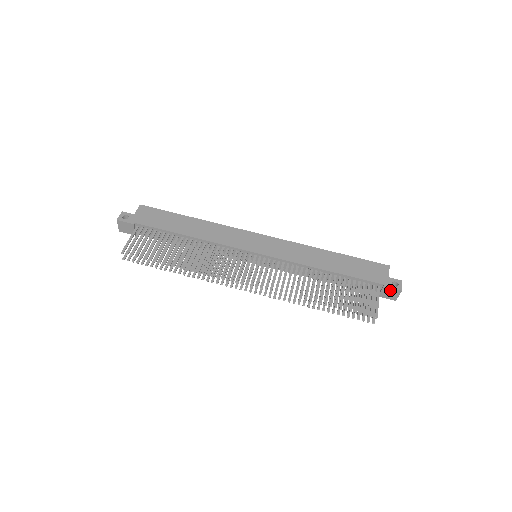
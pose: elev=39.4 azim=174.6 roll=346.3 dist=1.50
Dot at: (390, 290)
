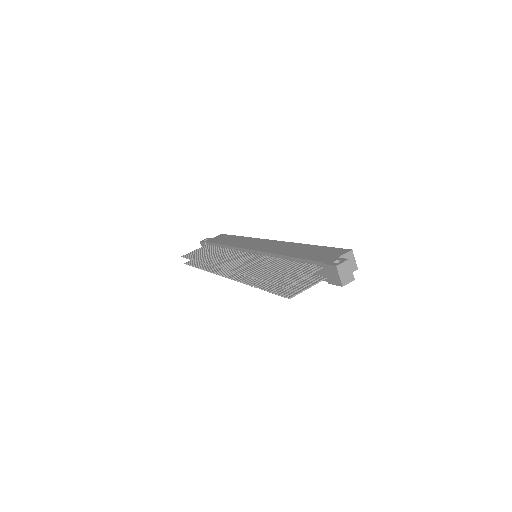
Dot at: (329, 268)
